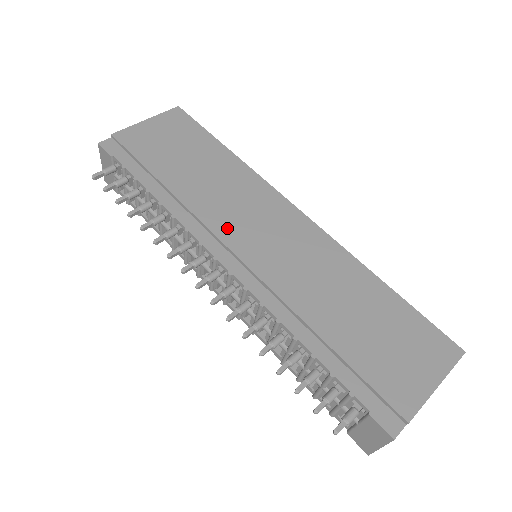
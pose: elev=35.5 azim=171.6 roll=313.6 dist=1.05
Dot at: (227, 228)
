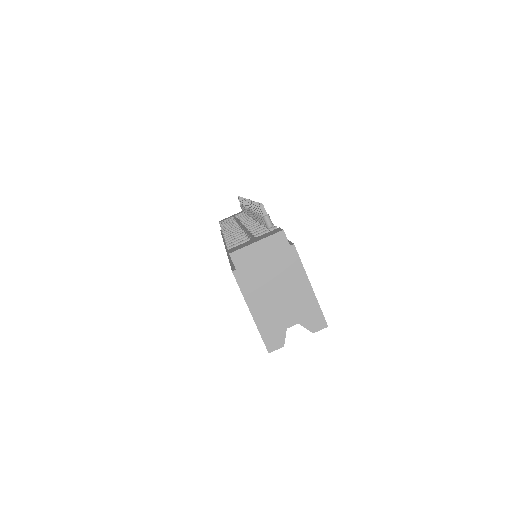
Dot at: occluded
